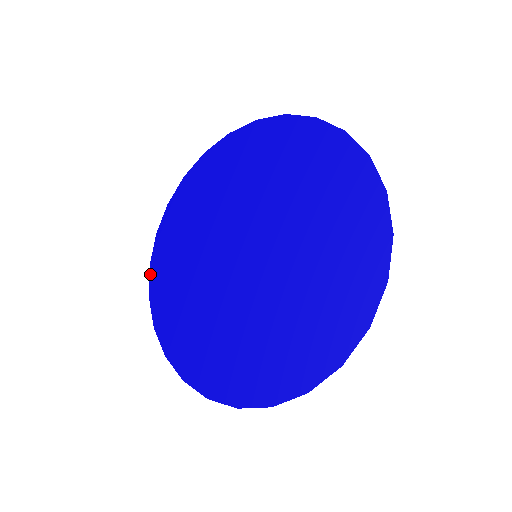
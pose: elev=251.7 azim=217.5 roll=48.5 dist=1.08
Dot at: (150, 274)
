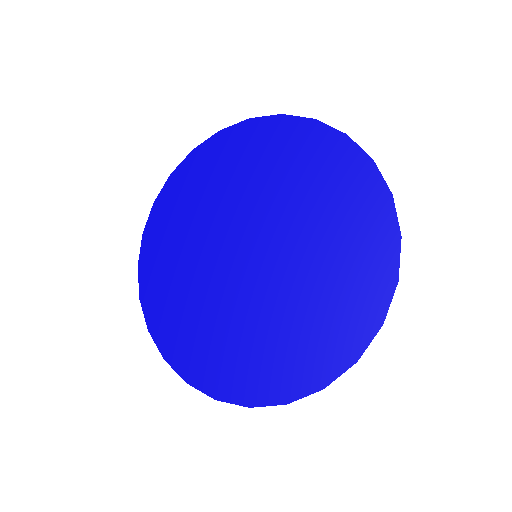
Dot at: (153, 338)
